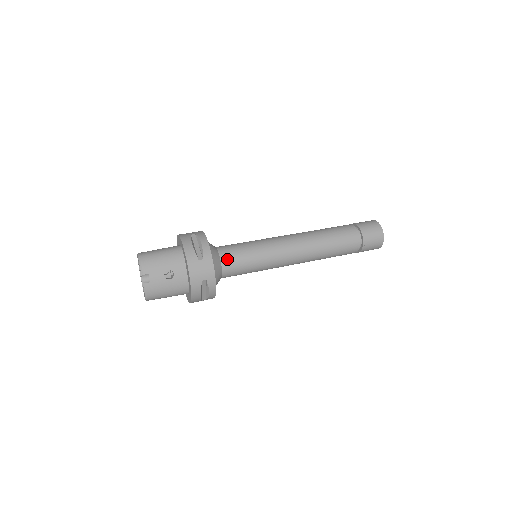
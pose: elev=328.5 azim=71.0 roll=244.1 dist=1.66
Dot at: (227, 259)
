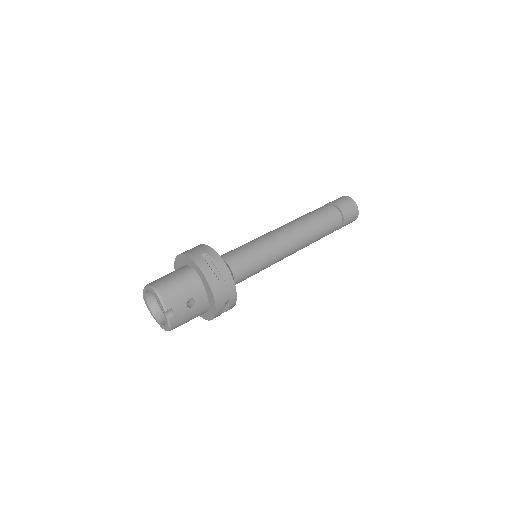
Dot at: (238, 270)
